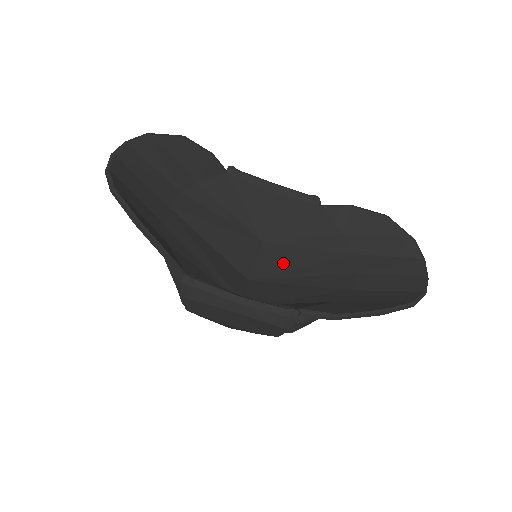
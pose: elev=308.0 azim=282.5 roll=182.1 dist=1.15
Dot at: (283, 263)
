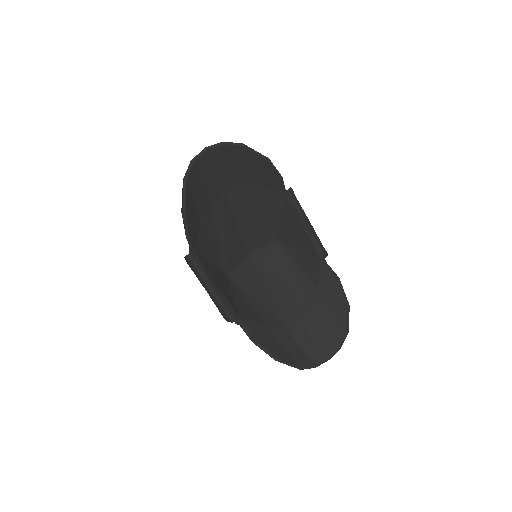
Dot at: (274, 267)
